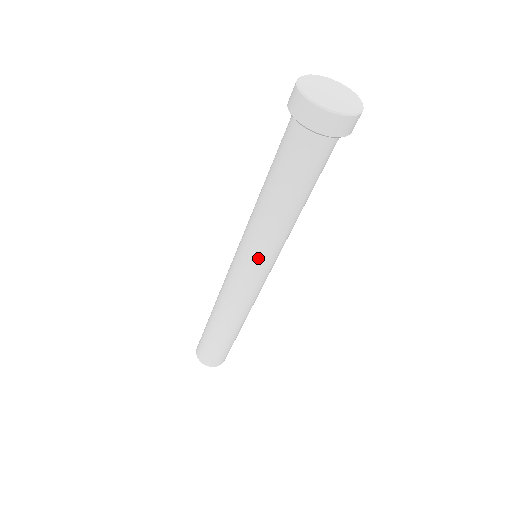
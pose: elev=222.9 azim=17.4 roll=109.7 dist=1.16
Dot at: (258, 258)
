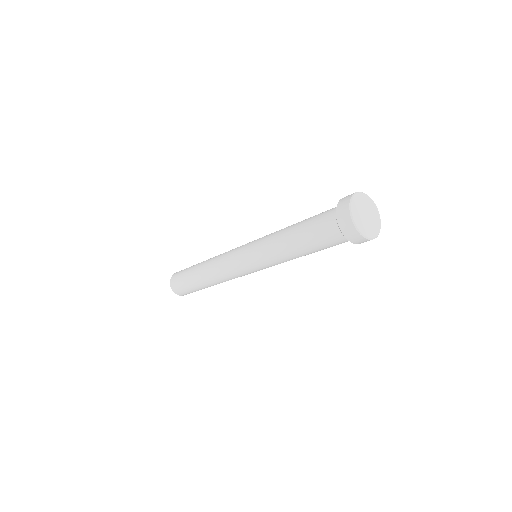
Dot at: (258, 263)
